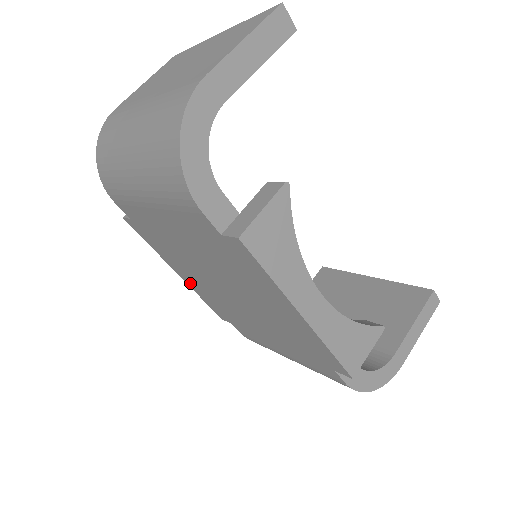
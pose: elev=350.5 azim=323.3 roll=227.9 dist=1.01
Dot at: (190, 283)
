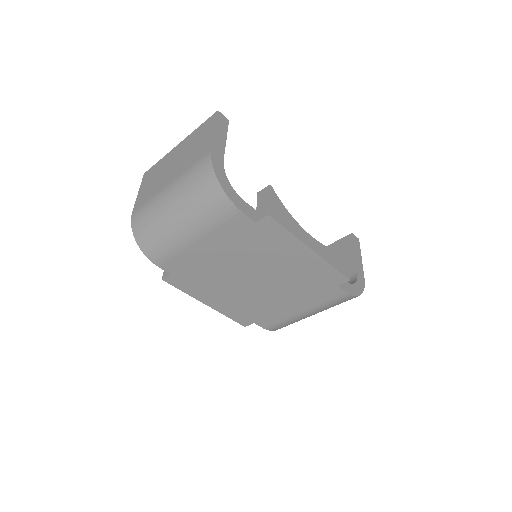
Dot at: (219, 306)
